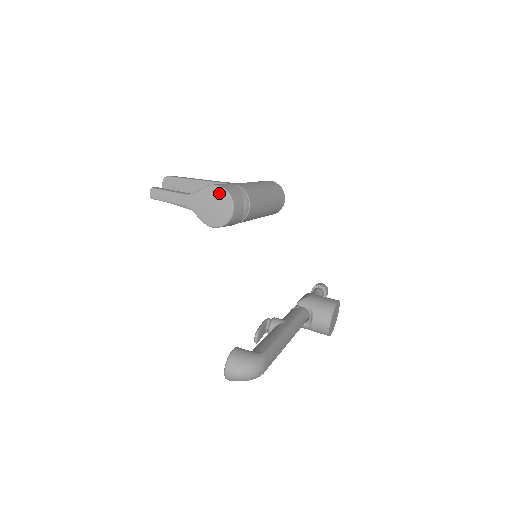
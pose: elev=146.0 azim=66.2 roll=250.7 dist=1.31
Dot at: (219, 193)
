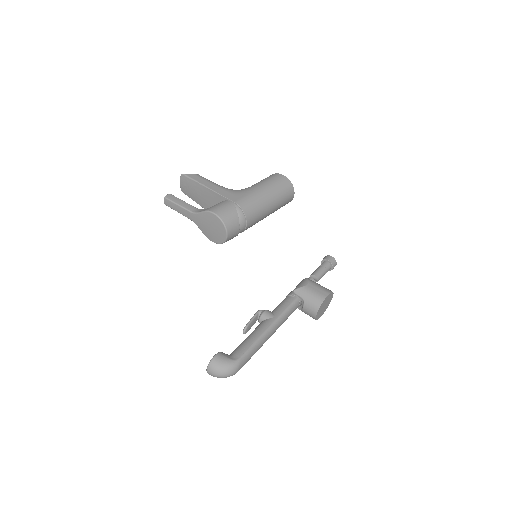
Dot at: (215, 220)
